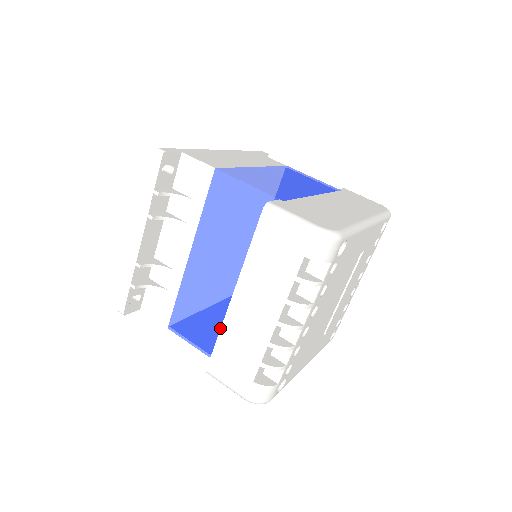
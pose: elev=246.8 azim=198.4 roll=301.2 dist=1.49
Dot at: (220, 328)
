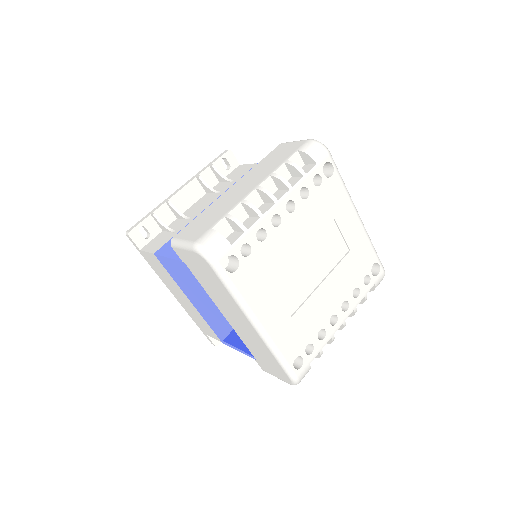
Dot at: occluded
